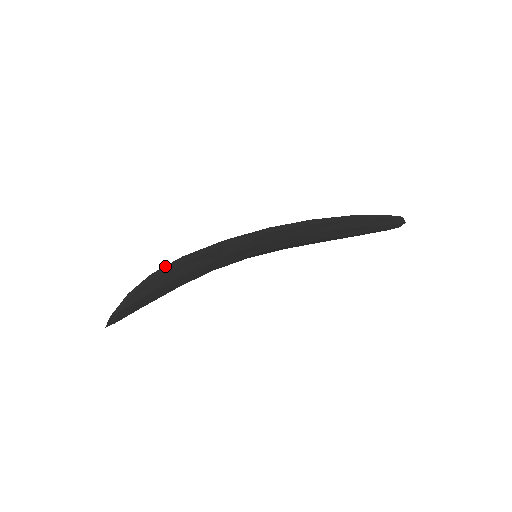
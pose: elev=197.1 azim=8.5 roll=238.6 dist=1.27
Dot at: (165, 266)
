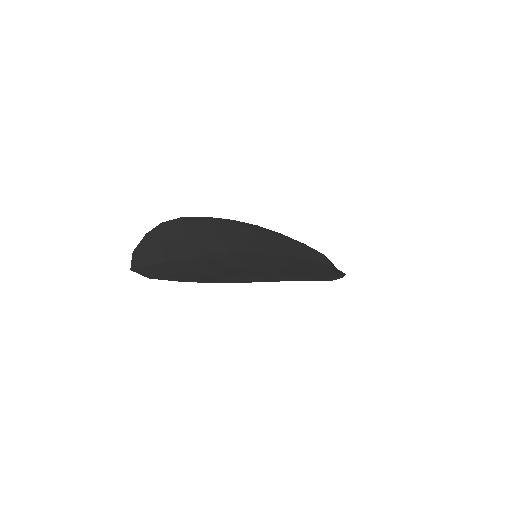
Dot at: (220, 282)
